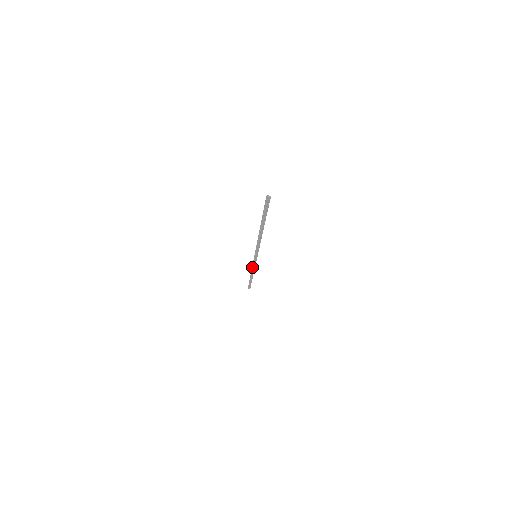
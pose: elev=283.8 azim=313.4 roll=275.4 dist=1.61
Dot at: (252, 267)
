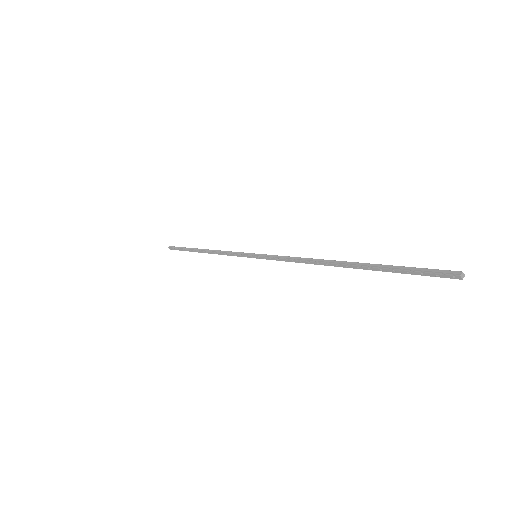
Dot at: (222, 253)
